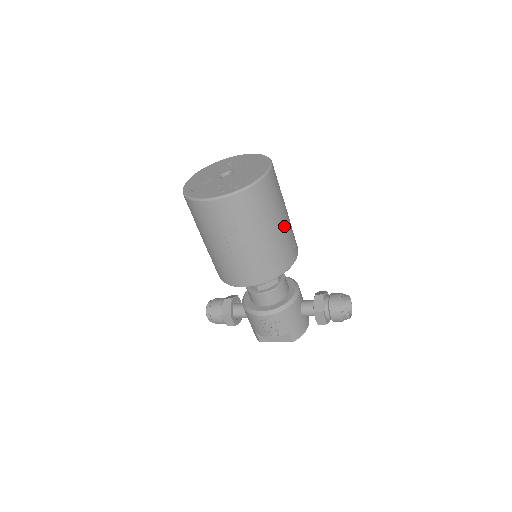
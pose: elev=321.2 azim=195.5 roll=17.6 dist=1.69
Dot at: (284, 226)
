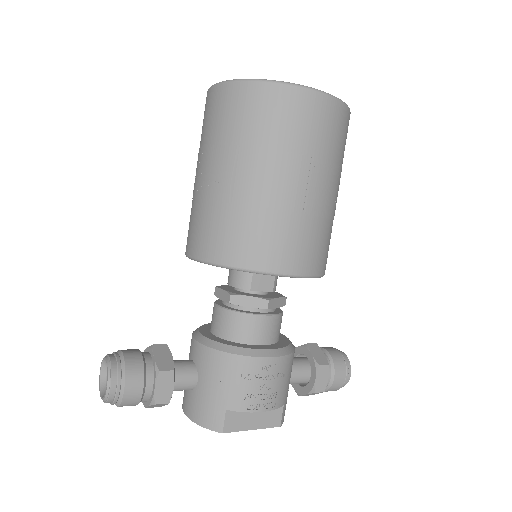
Dot at: occluded
